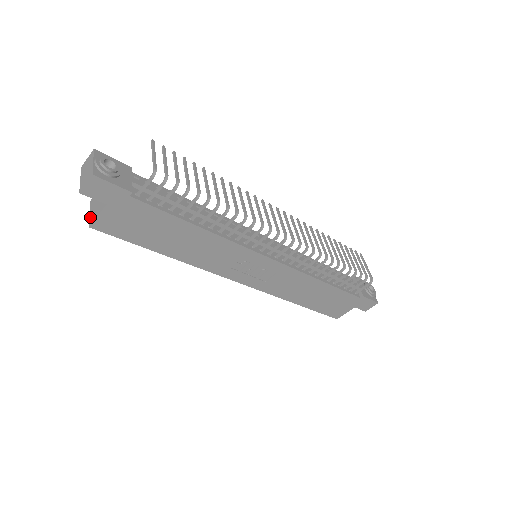
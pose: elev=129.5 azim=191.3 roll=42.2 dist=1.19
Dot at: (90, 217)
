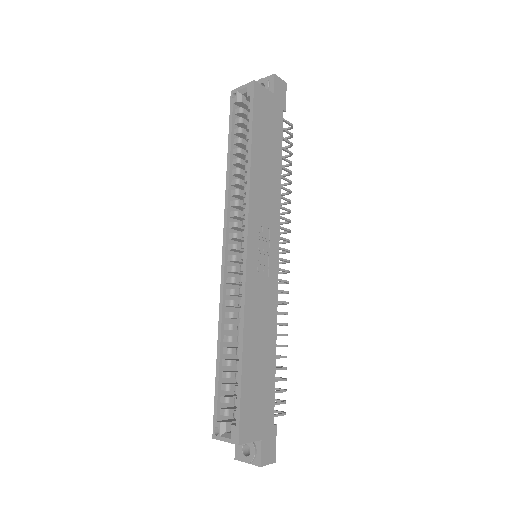
Dot at: (248, 84)
